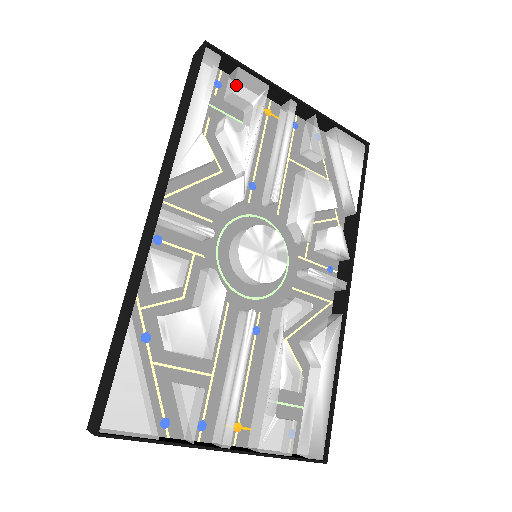
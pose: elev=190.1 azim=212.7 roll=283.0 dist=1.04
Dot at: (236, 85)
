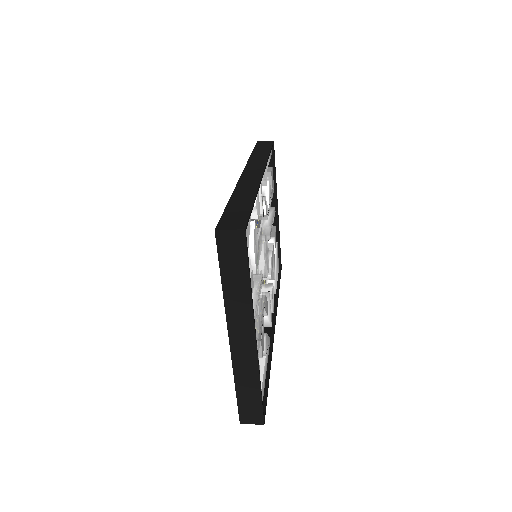
Dot at: occluded
